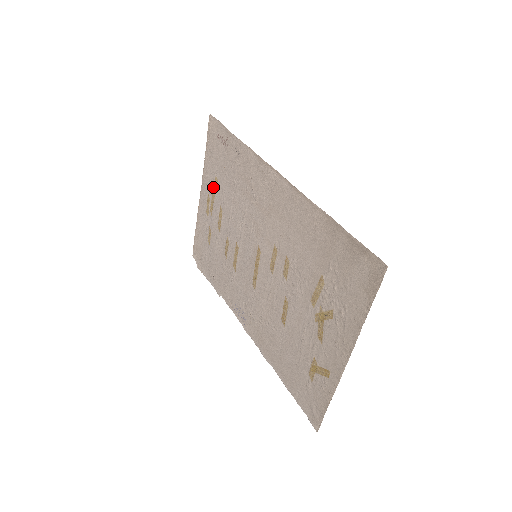
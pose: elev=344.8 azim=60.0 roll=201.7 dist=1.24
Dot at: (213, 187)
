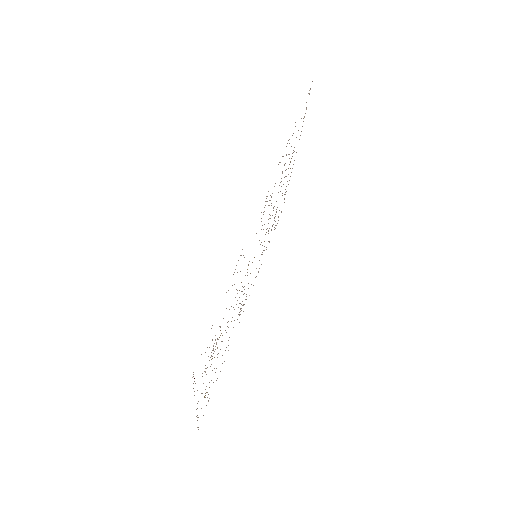
Dot at: occluded
